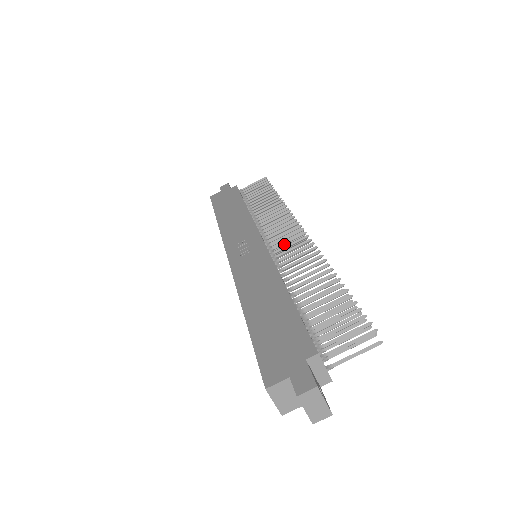
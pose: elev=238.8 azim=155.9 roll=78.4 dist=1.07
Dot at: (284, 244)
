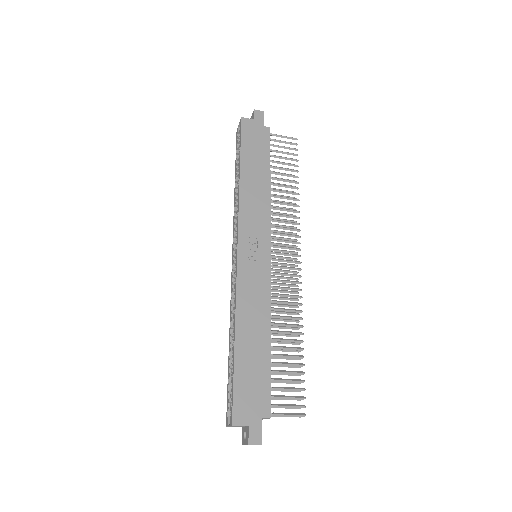
Dot at: (282, 268)
